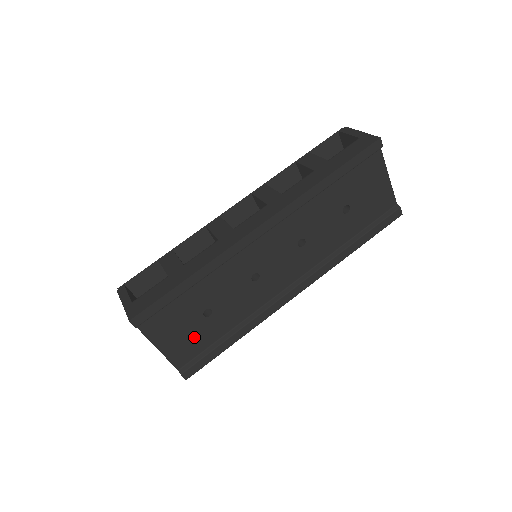
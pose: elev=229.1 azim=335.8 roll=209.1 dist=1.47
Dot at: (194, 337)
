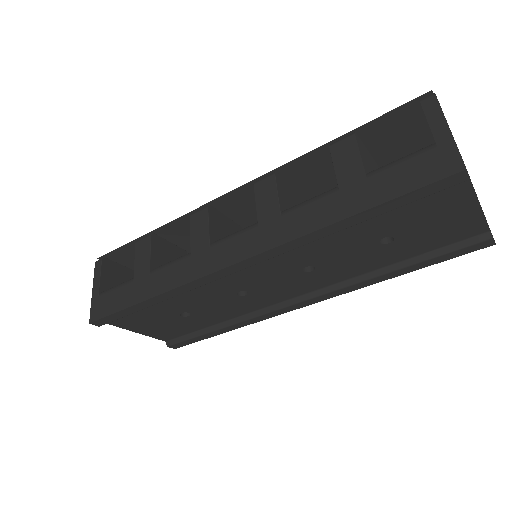
Dot at: (175, 326)
